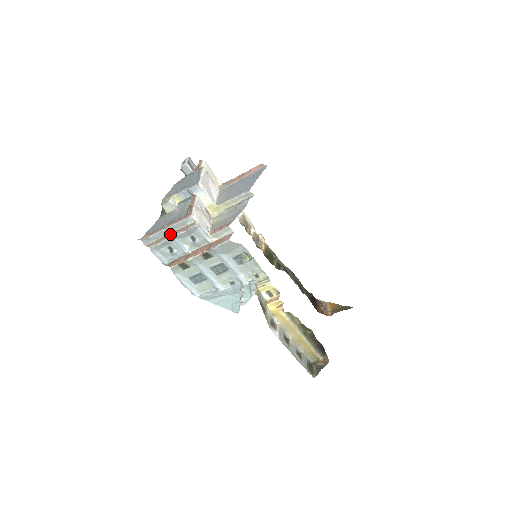
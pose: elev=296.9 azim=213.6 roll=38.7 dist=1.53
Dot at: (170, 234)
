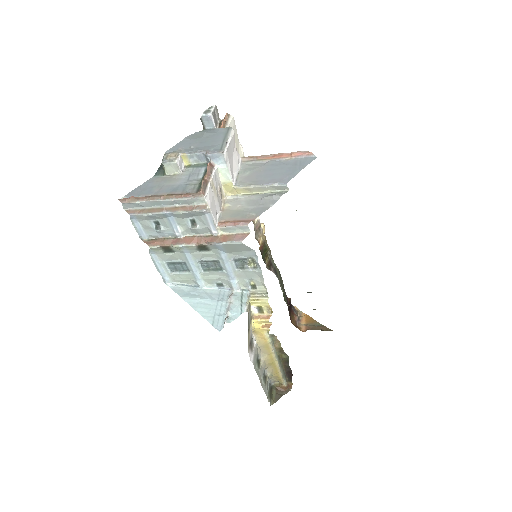
Dot at: (165, 208)
